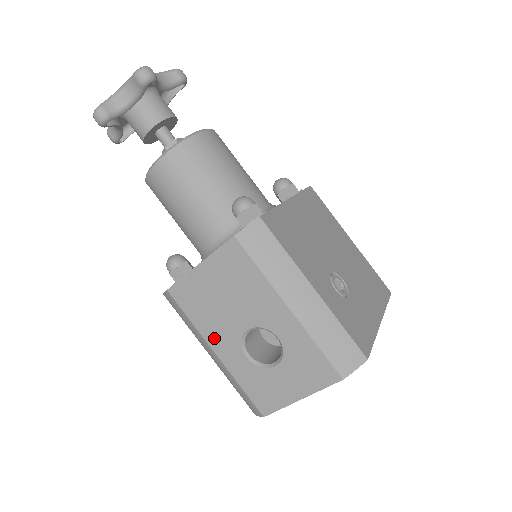
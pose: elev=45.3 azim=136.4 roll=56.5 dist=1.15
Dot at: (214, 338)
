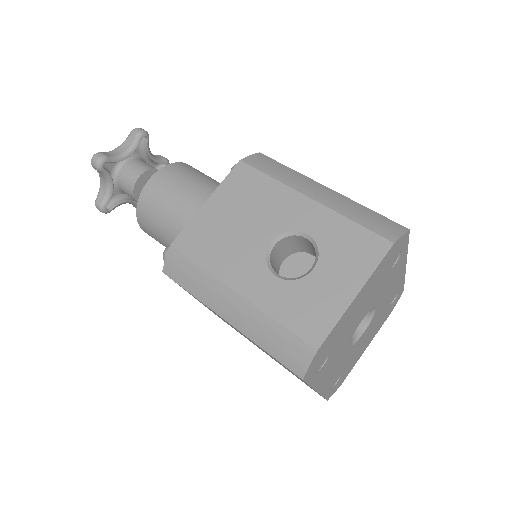
Dot at: (232, 273)
